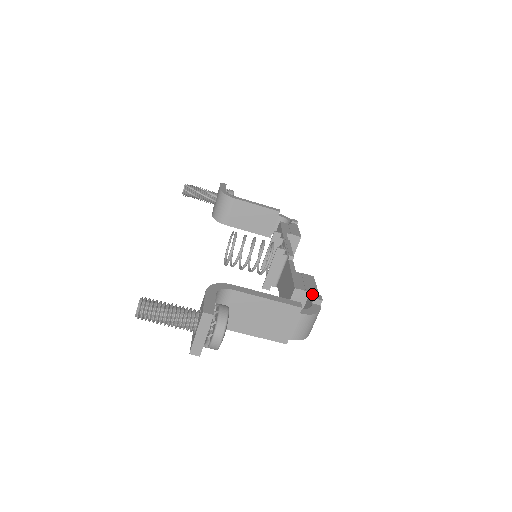
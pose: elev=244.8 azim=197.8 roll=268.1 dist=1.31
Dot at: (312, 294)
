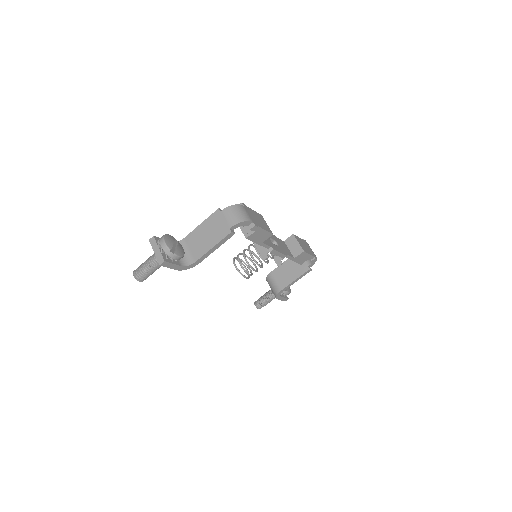
Dot at: occluded
